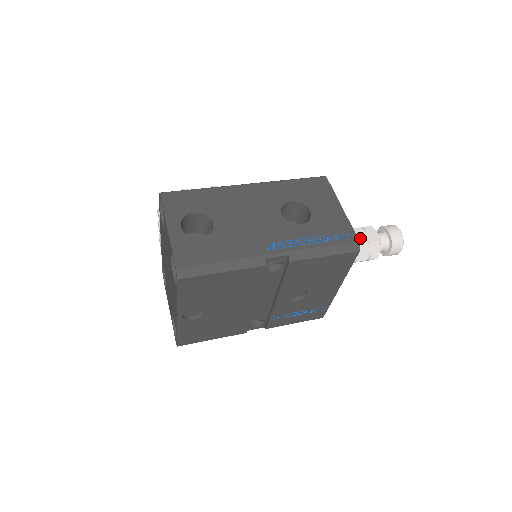
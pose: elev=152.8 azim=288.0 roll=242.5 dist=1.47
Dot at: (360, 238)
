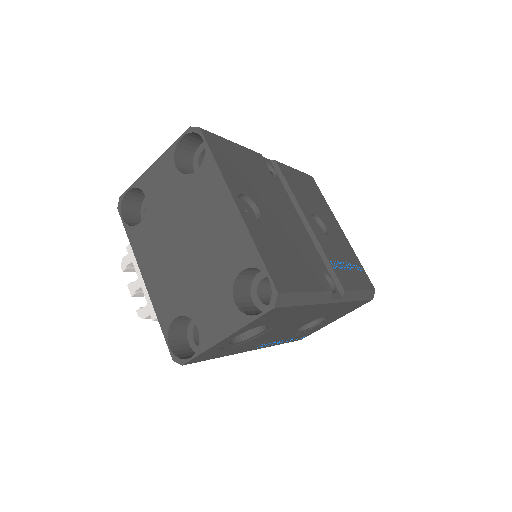
Dot at: occluded
